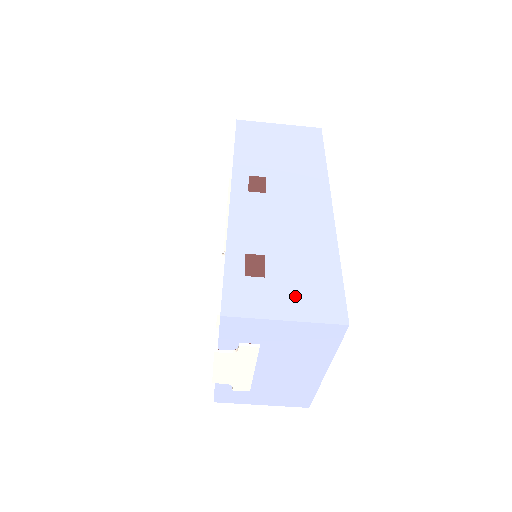
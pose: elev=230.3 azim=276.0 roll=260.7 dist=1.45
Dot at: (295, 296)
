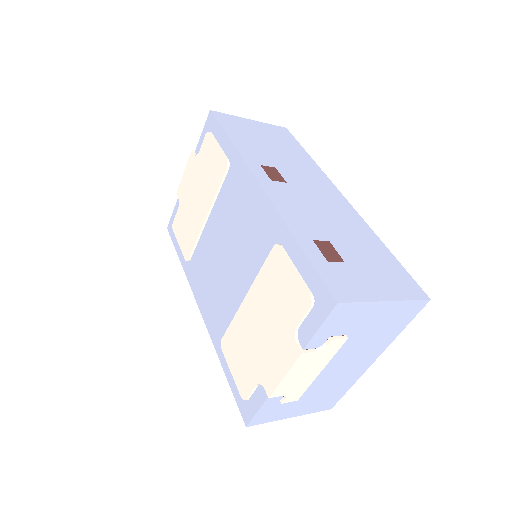
Dot at: (378, 278)
